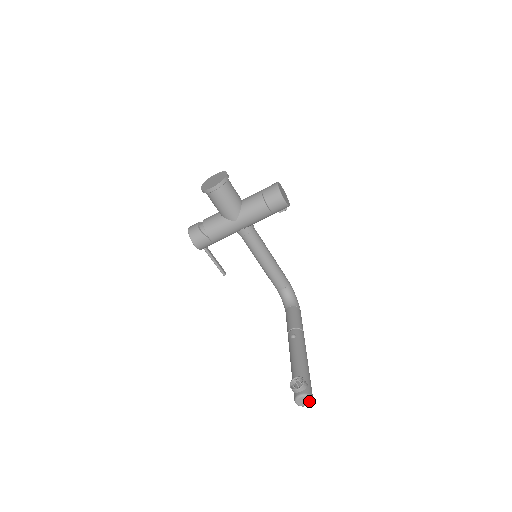
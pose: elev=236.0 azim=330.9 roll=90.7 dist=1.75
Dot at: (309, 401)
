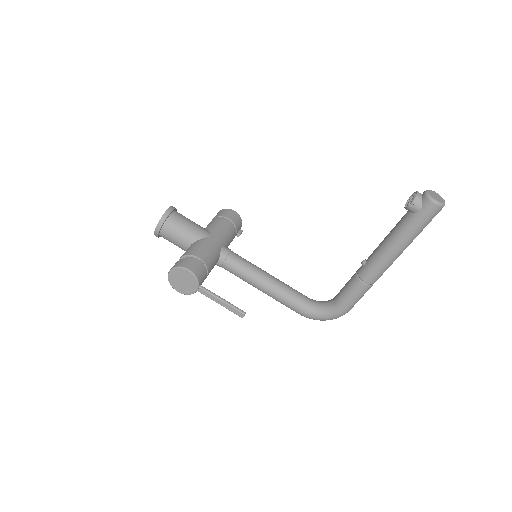
Dot at: (438, 196)
